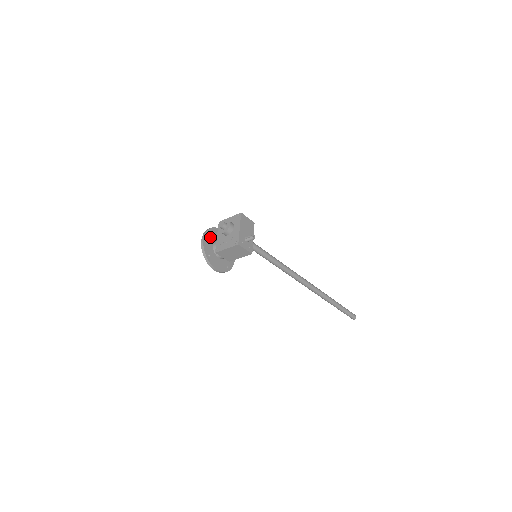
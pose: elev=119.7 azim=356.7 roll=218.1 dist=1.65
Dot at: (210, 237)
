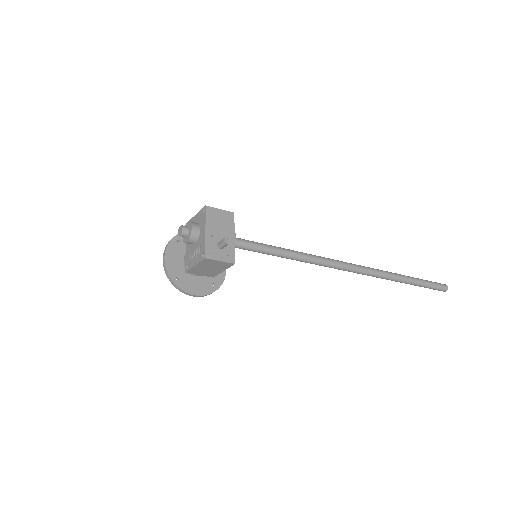
Dot at: (176, 250)
